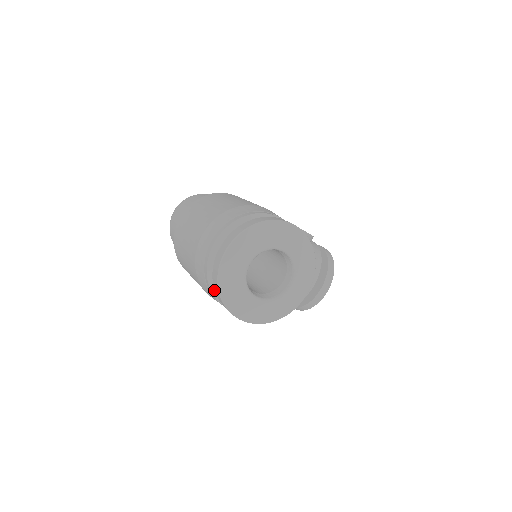
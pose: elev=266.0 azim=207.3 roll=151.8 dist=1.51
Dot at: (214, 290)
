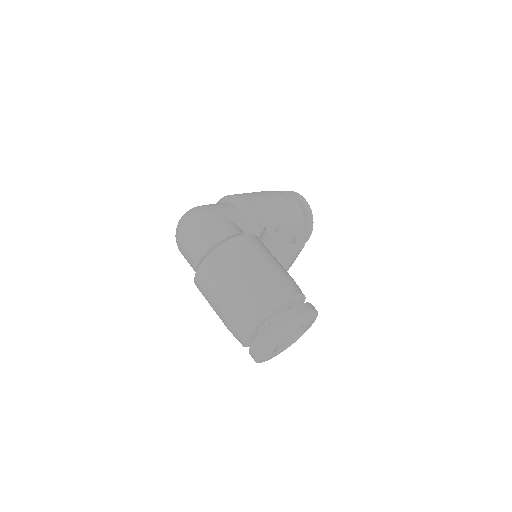
Dot at: (246, 346)
